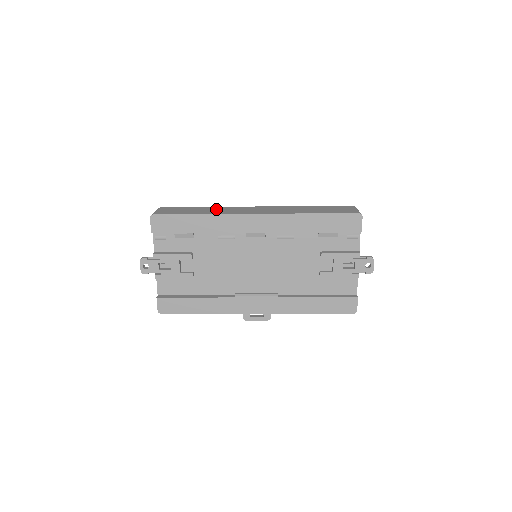
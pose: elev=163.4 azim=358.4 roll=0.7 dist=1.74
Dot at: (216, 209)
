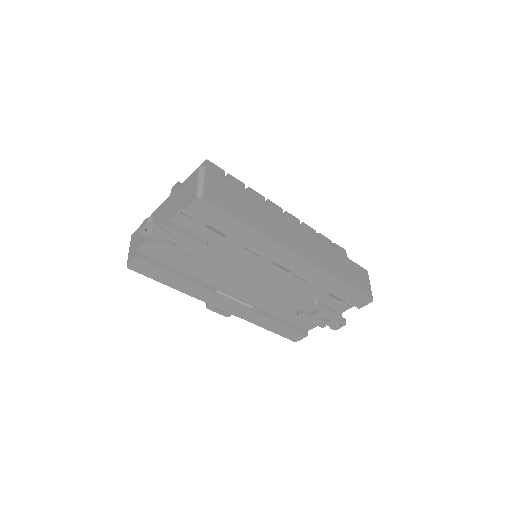
Dot at: (264, 215)
